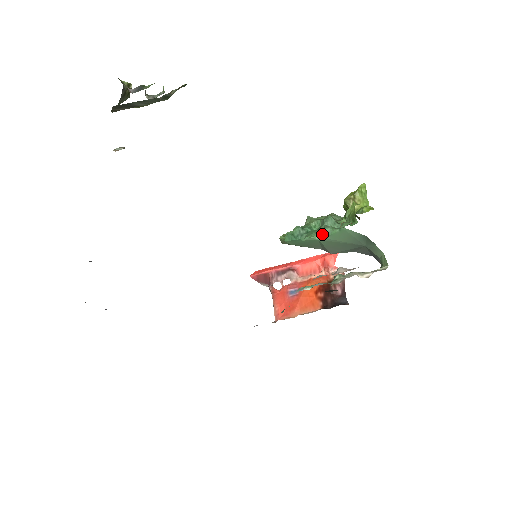
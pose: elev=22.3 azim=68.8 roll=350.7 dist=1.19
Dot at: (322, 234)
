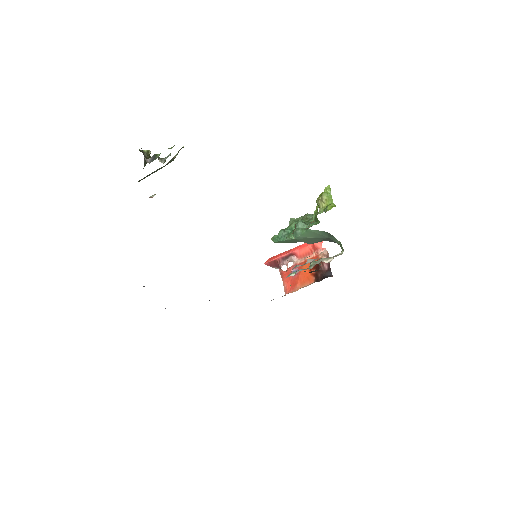
Dot at: (296, 235)
